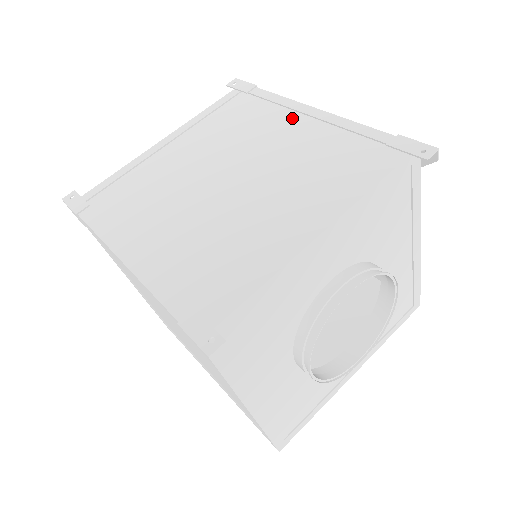
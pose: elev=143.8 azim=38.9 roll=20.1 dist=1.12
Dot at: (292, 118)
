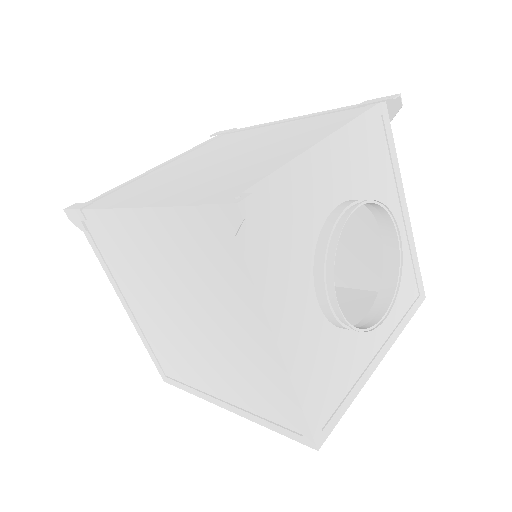
Dot at: (272, 127)
